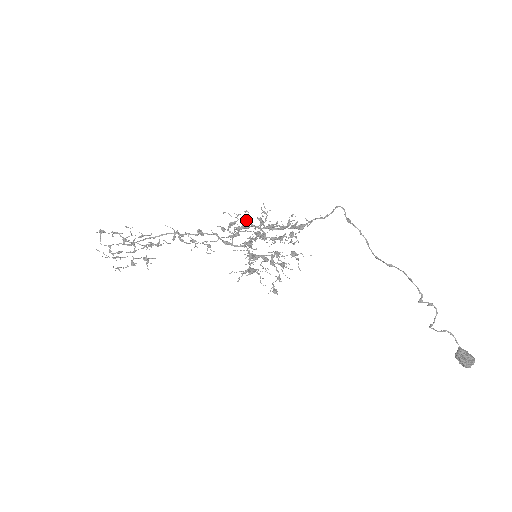
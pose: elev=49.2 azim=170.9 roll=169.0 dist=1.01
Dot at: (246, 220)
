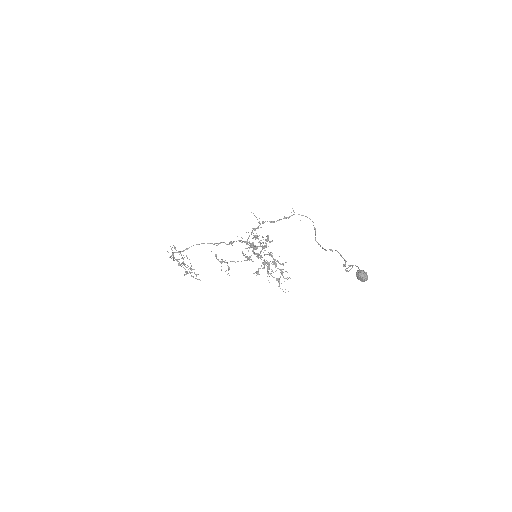
Dot at: (260, 227)
